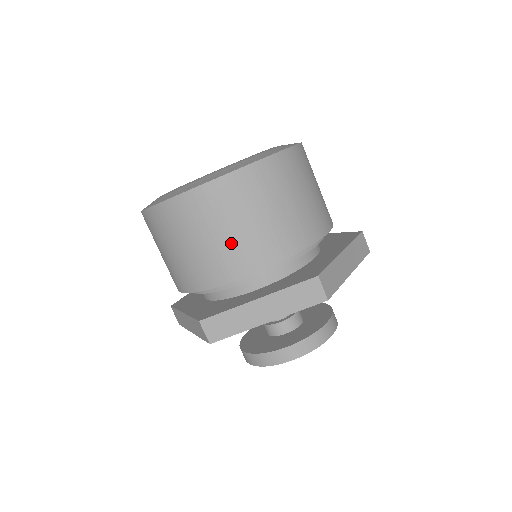
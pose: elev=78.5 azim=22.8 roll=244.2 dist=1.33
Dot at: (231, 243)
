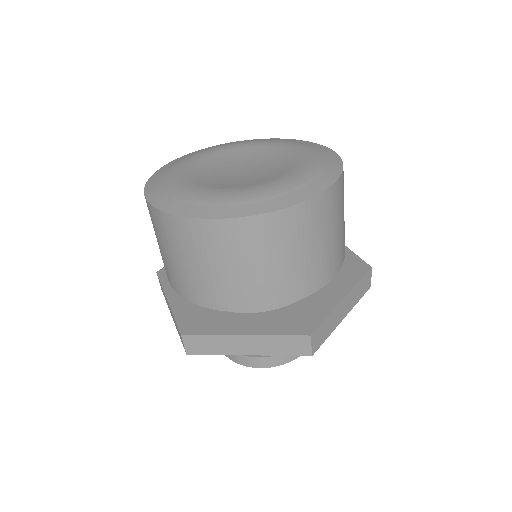
Dot at: (233, 280)
